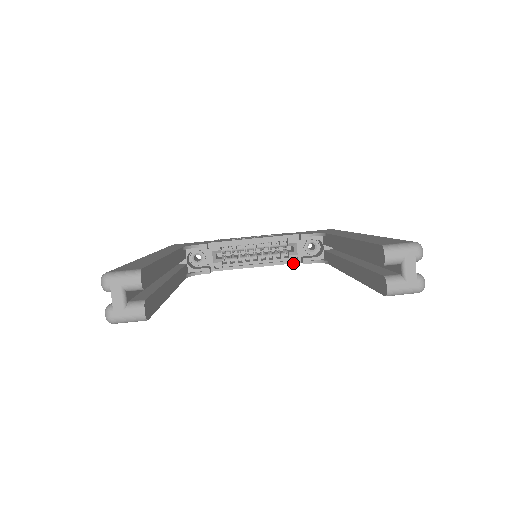
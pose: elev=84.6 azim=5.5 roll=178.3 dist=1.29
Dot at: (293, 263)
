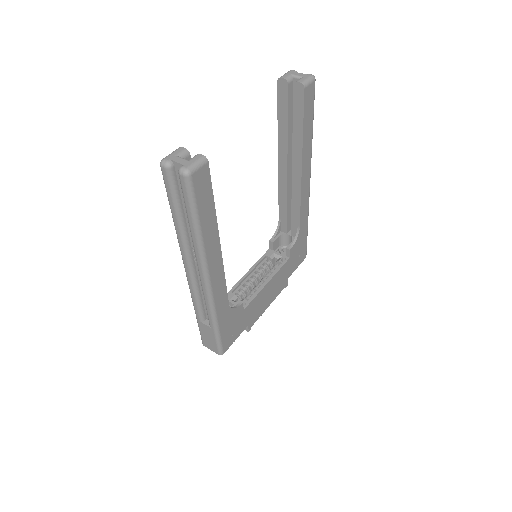
Dot at: (285, 262)
